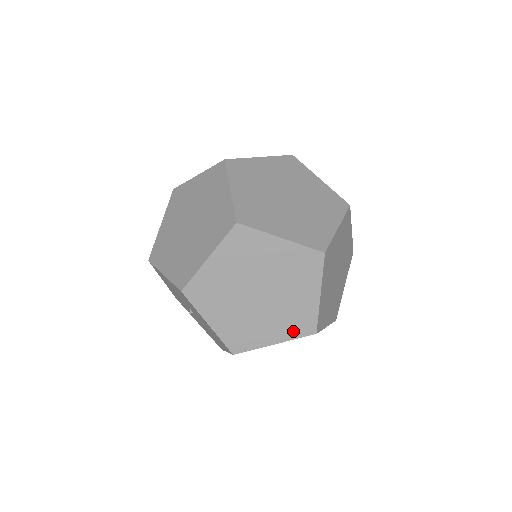
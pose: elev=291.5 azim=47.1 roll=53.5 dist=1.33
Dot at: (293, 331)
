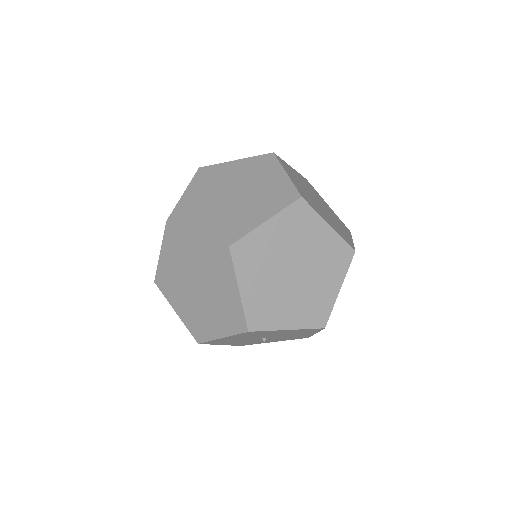
Dot at: (341, 267)
